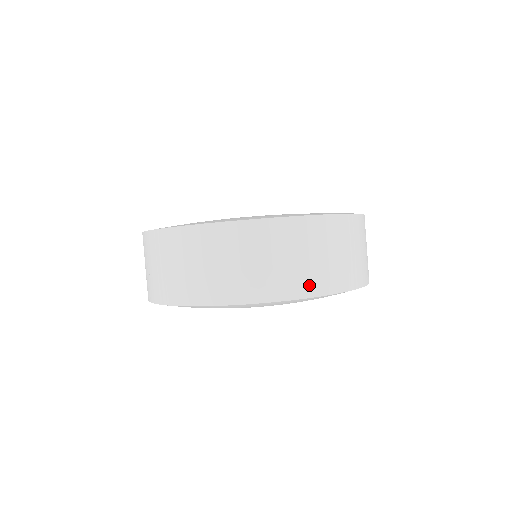
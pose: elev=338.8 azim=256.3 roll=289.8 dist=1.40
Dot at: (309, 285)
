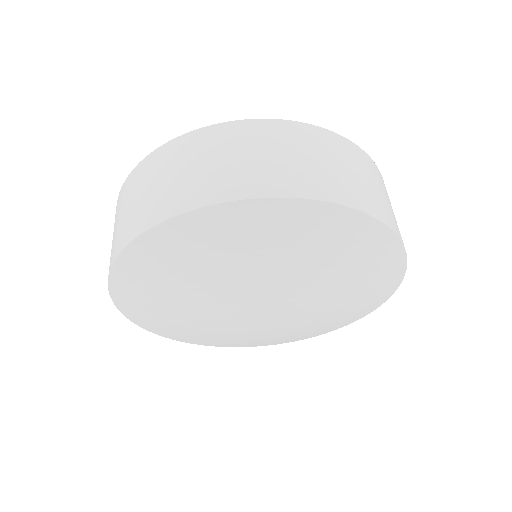
Dot at: (402, 240)
